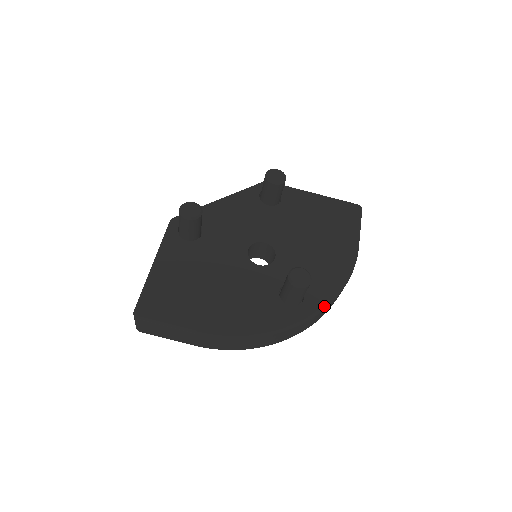
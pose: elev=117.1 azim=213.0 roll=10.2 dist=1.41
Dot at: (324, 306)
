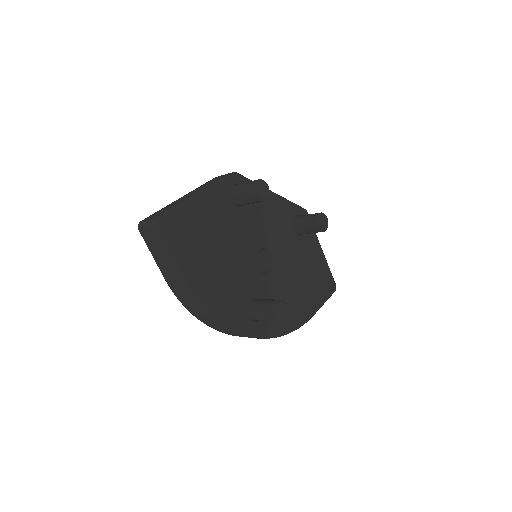
Dot at: (267, 337)
